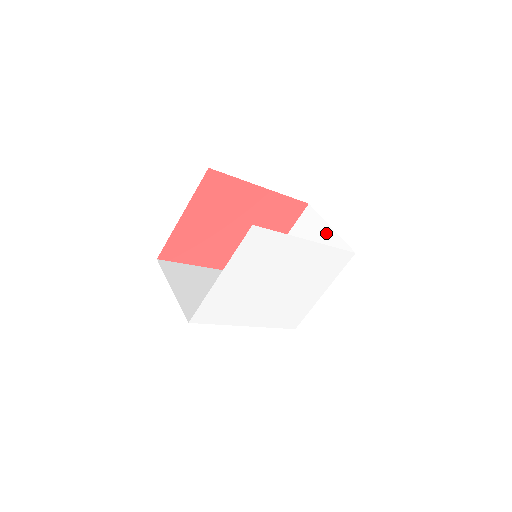
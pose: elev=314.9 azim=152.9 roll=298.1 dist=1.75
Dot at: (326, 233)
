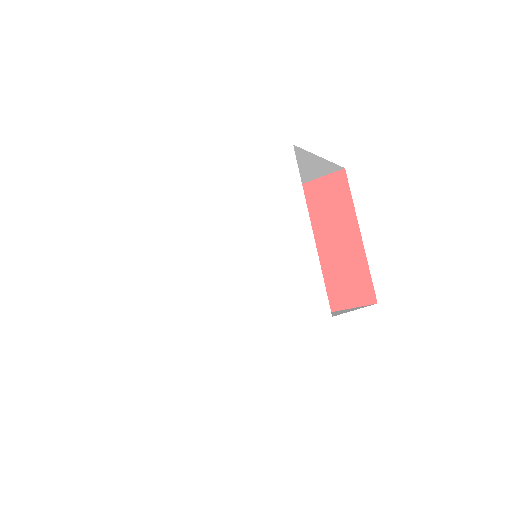
Dot at: occluded
